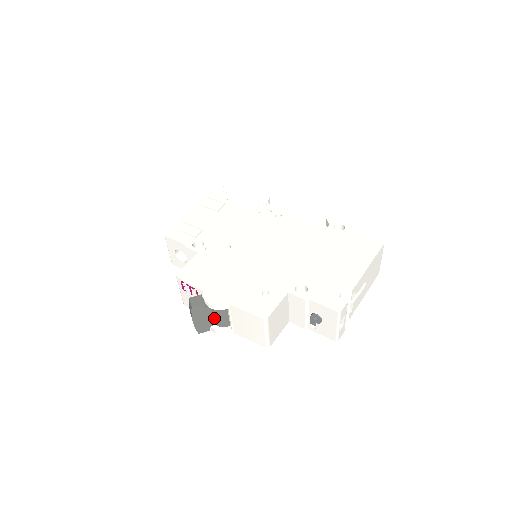
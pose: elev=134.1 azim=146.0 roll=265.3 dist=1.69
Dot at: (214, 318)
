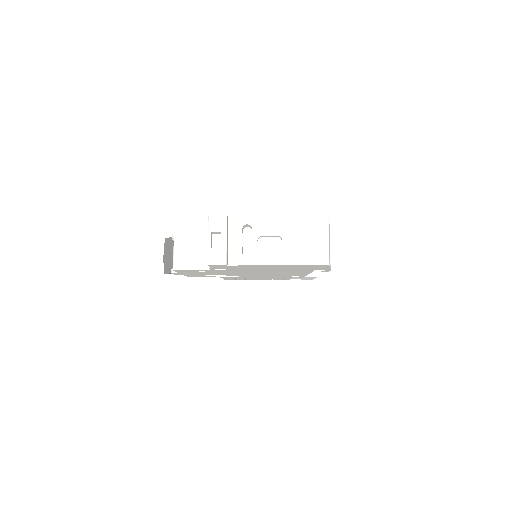
Dot at: occluded
